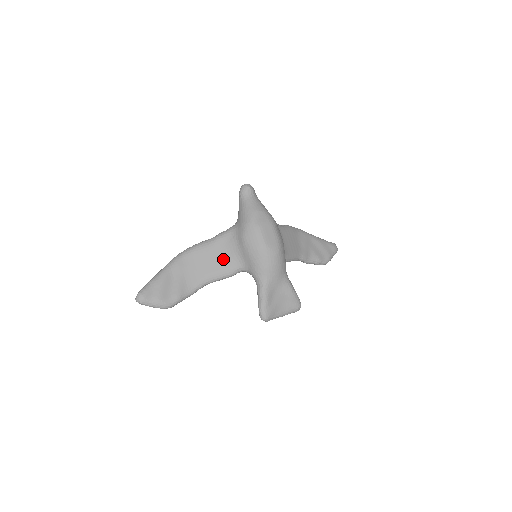
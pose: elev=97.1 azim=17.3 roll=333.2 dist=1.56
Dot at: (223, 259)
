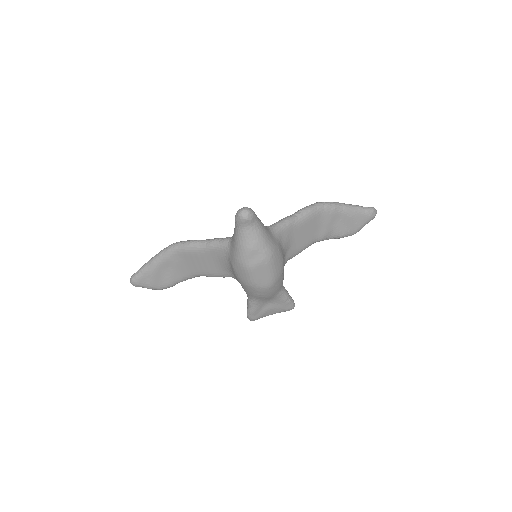
Dot at: (215, 266)
